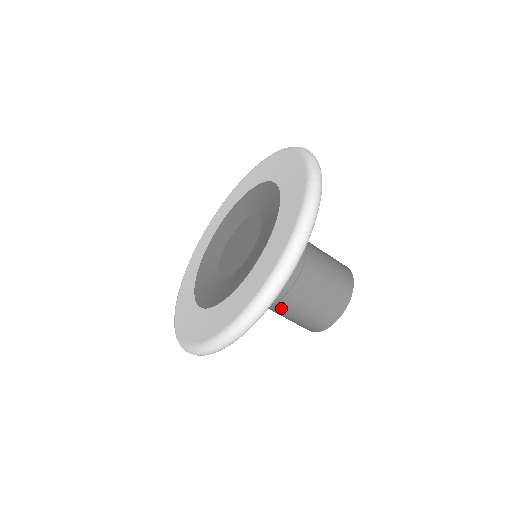
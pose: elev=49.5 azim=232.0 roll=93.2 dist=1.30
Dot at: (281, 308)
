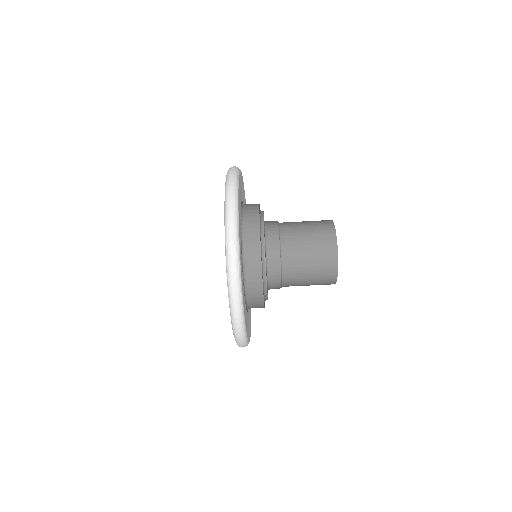
Dot at: occluded
